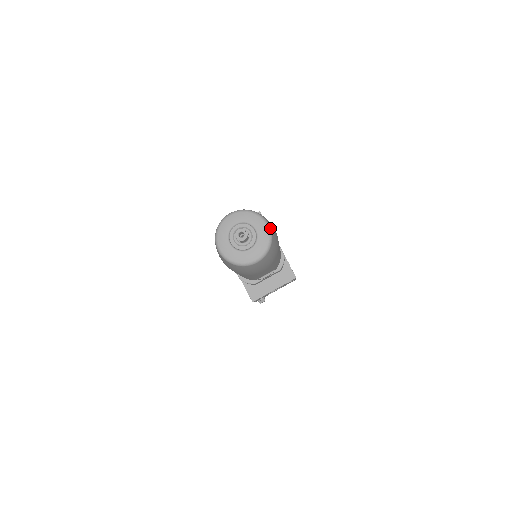
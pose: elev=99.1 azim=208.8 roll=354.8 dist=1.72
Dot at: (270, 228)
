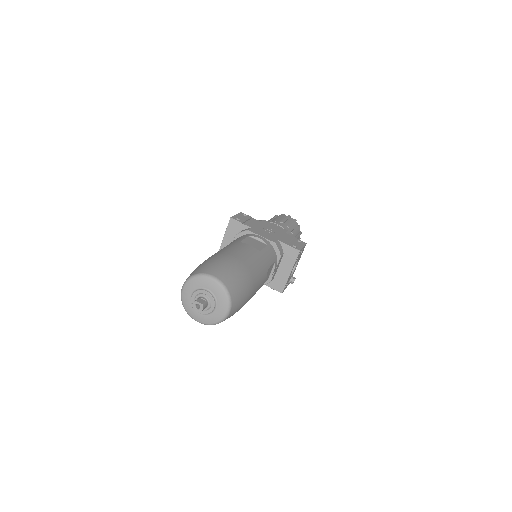
Dot at: (217, 279)
